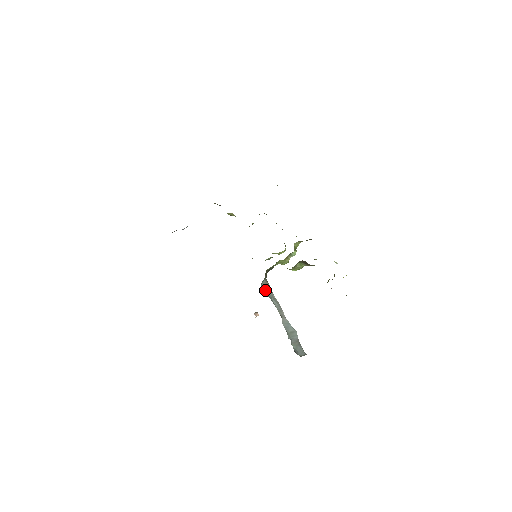
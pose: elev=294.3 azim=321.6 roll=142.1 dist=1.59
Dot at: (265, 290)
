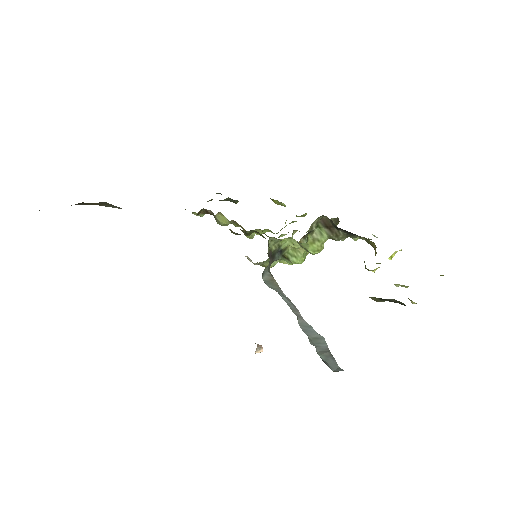
Dot at: (269, 284)
